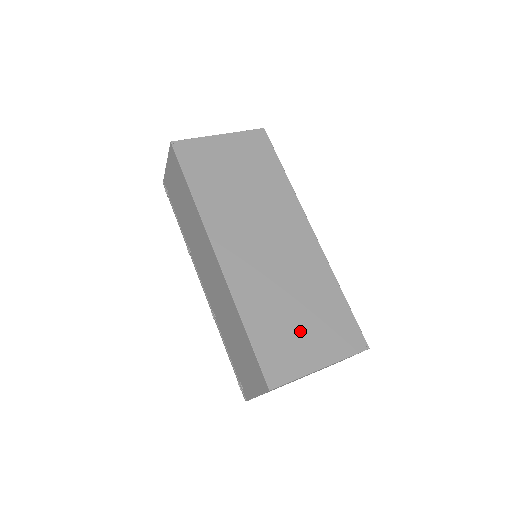
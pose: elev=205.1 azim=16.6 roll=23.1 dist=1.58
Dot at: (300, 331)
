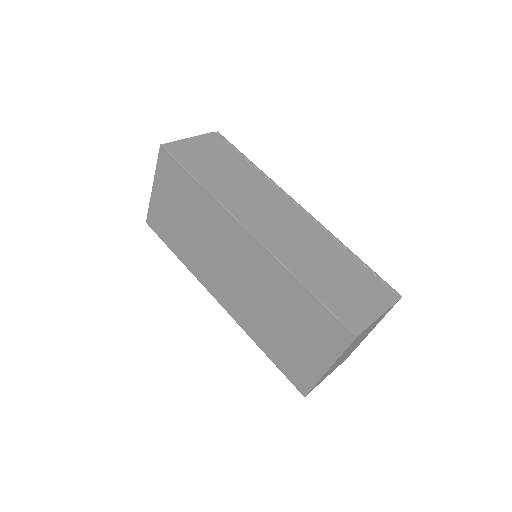
Dot at: (295, 342)
